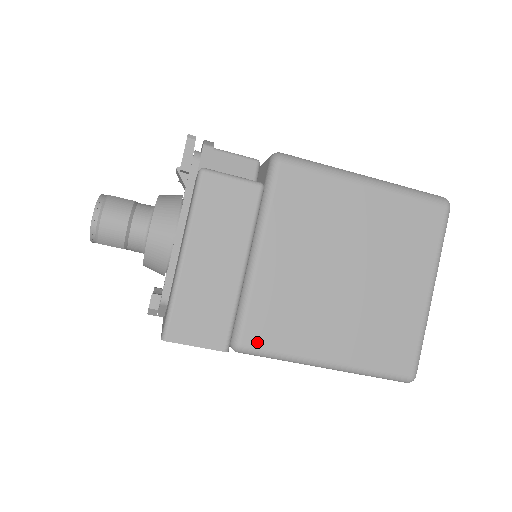
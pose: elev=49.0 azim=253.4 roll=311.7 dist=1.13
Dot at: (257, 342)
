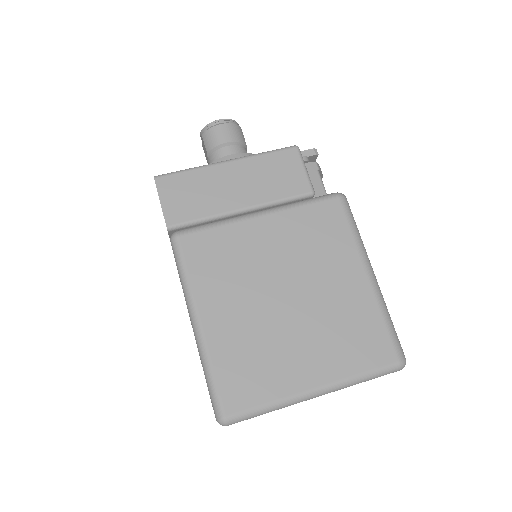
Dot at: (187, 249)
